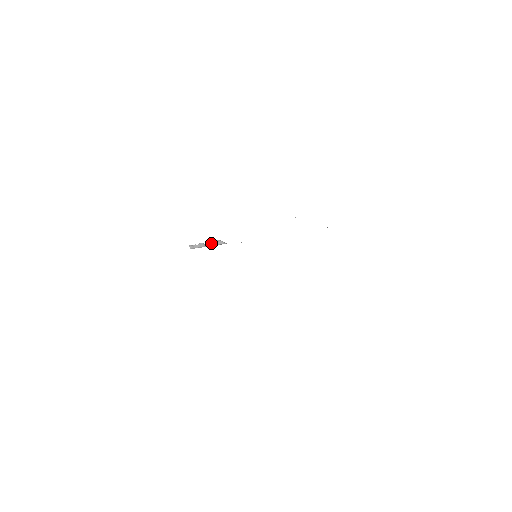
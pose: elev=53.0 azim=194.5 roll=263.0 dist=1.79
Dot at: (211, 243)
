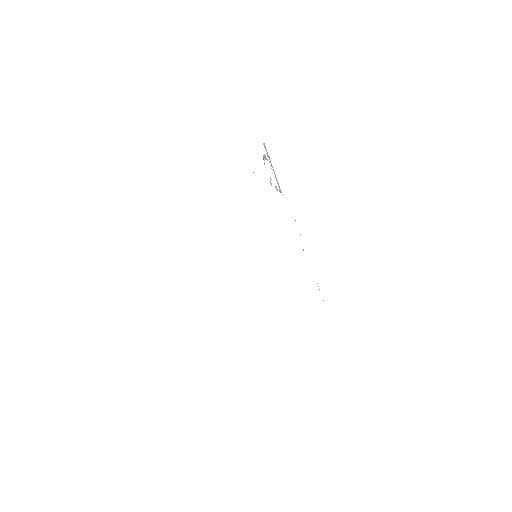
Dot at: occluded
